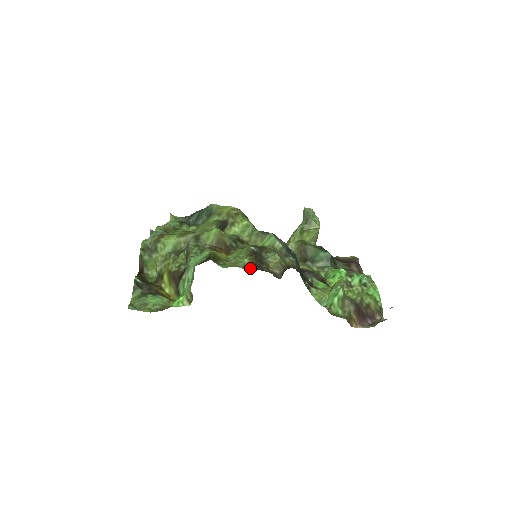
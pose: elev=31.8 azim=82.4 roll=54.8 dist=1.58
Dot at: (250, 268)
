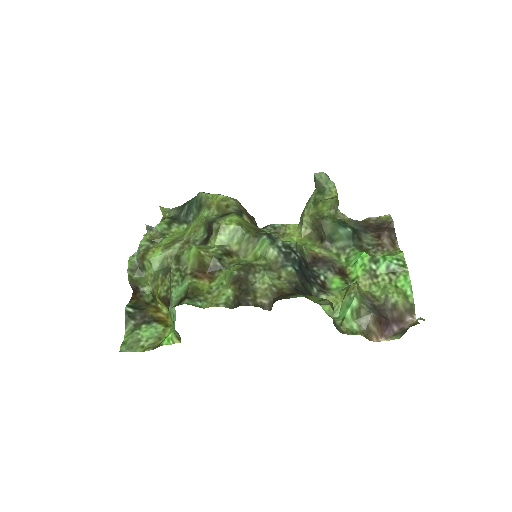
Dot at: (233, 303)
